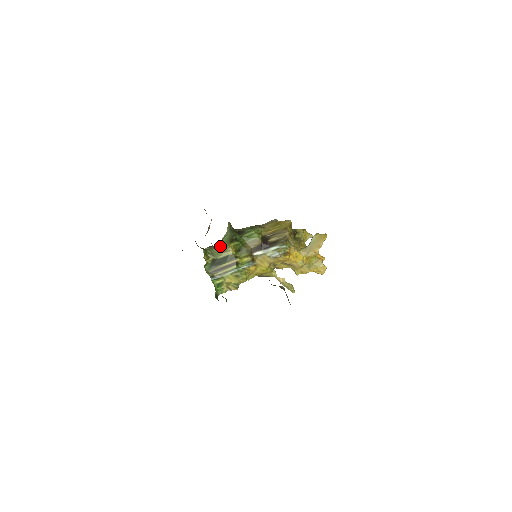
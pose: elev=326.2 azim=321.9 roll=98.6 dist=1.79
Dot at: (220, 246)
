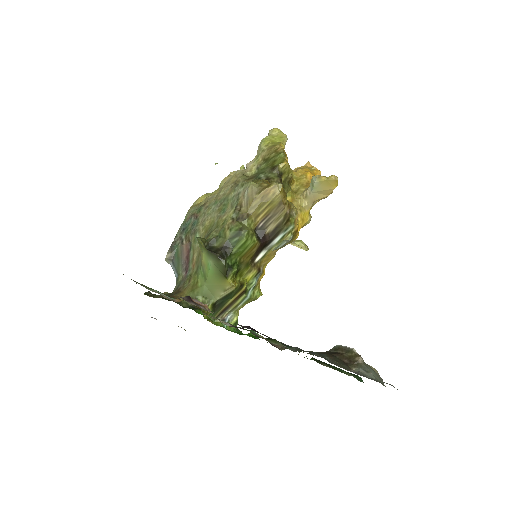
Dot at: (211, 284)
